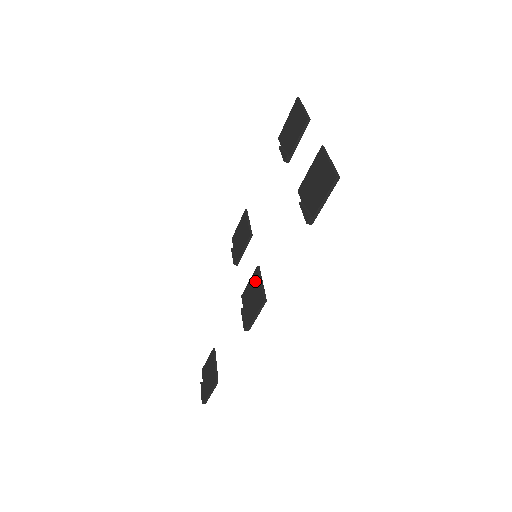
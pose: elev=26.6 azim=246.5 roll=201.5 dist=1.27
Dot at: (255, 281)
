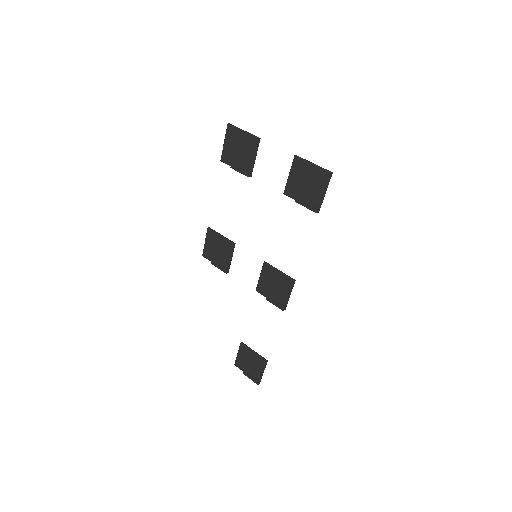
Dot at: (270, 273)
